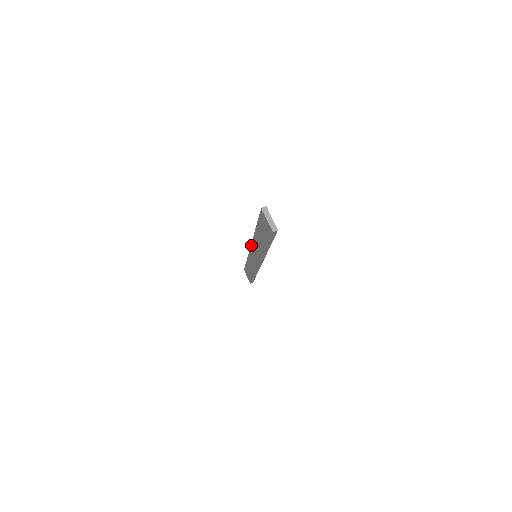
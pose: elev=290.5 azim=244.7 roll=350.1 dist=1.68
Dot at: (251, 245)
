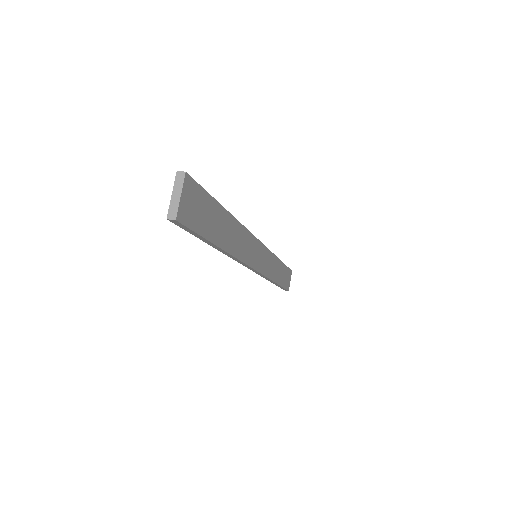
Dot at: occluded
